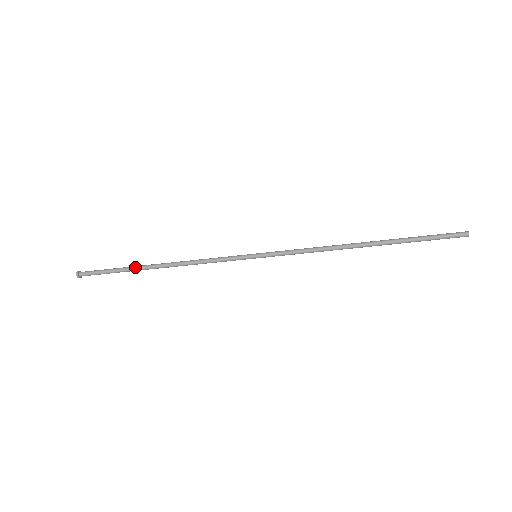
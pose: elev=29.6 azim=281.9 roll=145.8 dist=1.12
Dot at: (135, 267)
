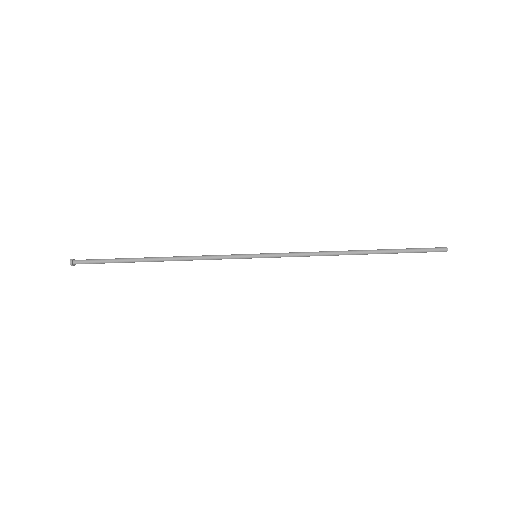
Dot at: (135, 258)
